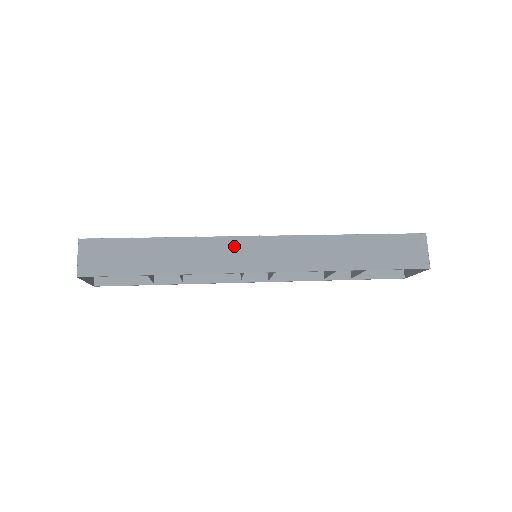
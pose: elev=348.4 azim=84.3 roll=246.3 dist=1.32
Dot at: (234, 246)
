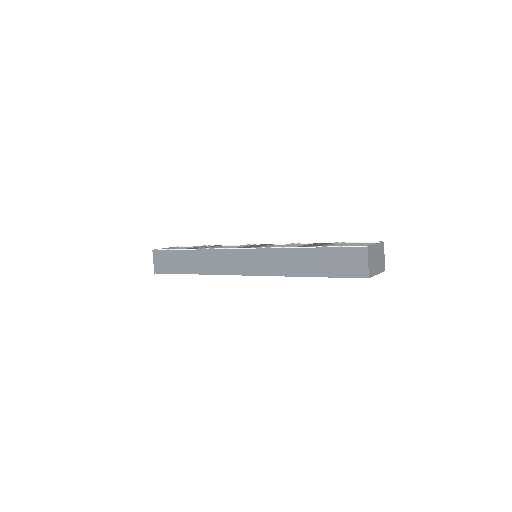
Dot at: (229, 256)
